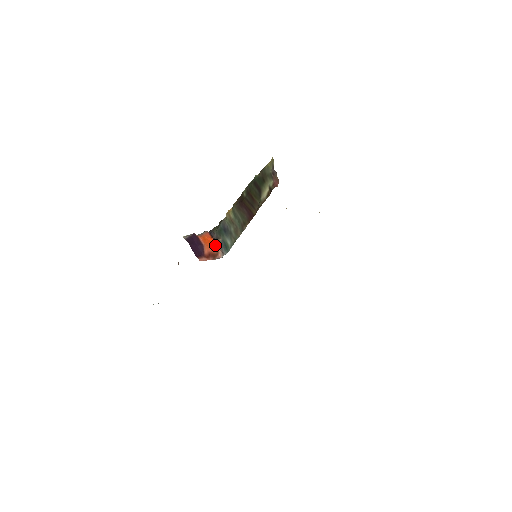
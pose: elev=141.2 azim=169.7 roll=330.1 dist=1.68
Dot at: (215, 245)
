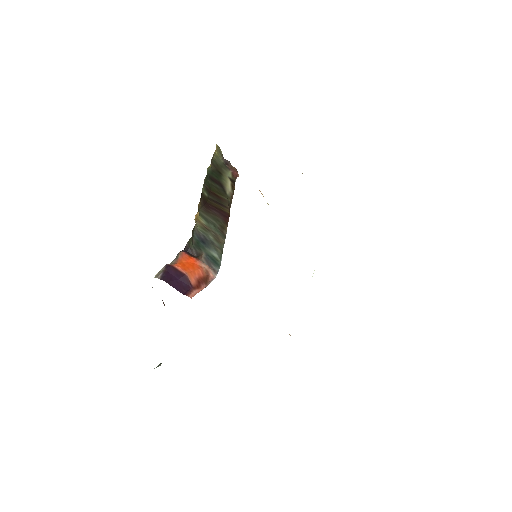
Dot at: (200, 265)
